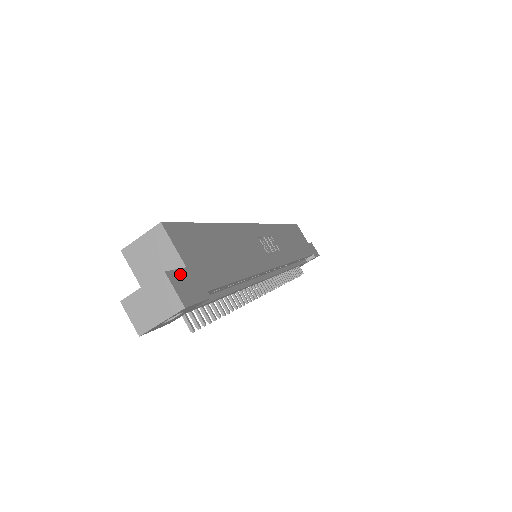
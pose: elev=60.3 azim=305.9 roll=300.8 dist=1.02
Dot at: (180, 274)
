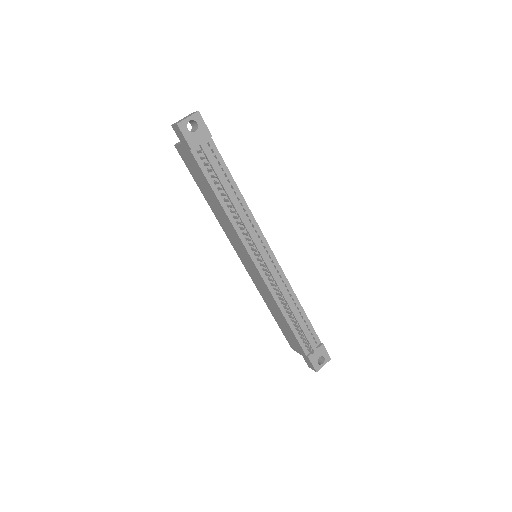
Dot at: occluded
